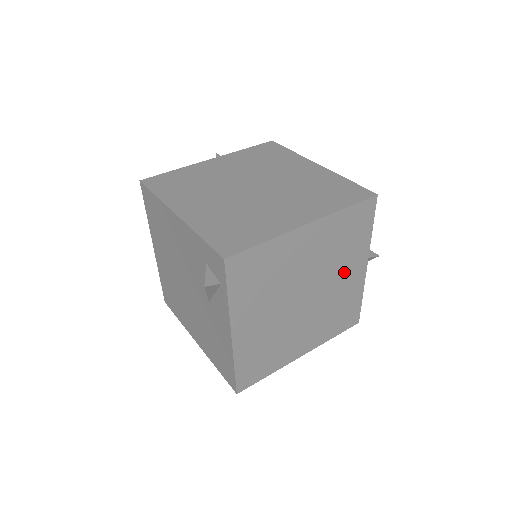
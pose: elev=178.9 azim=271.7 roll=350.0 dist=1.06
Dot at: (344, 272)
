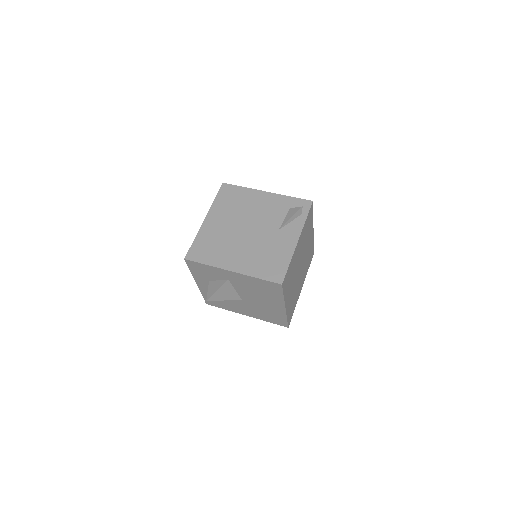
Dot at: (302, 278)
